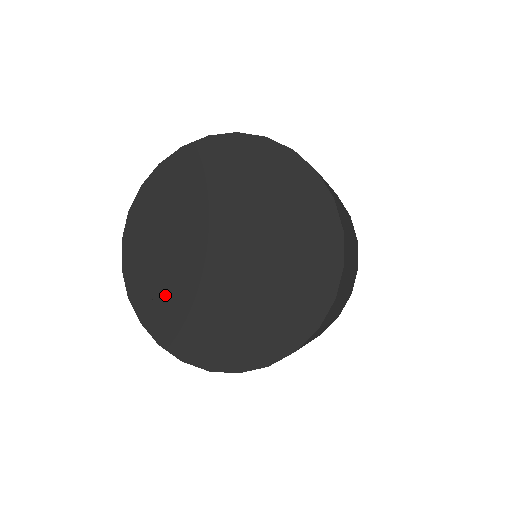
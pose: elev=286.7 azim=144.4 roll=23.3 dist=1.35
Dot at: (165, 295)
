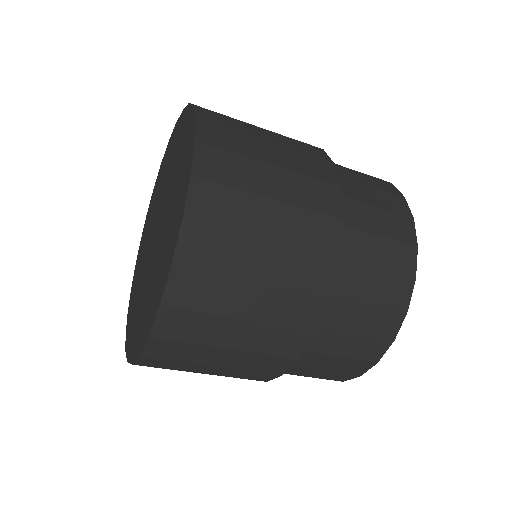
Dot at: (160, 181)
